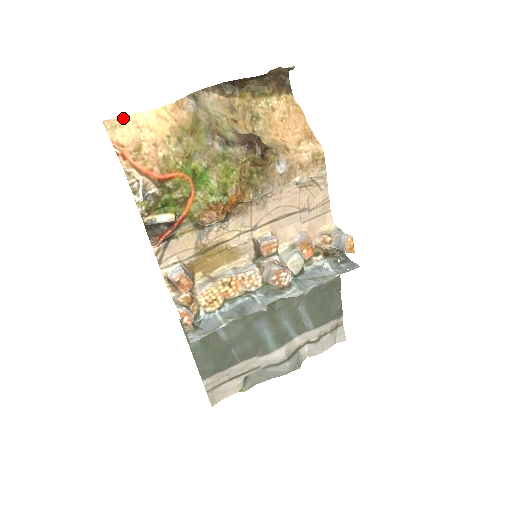
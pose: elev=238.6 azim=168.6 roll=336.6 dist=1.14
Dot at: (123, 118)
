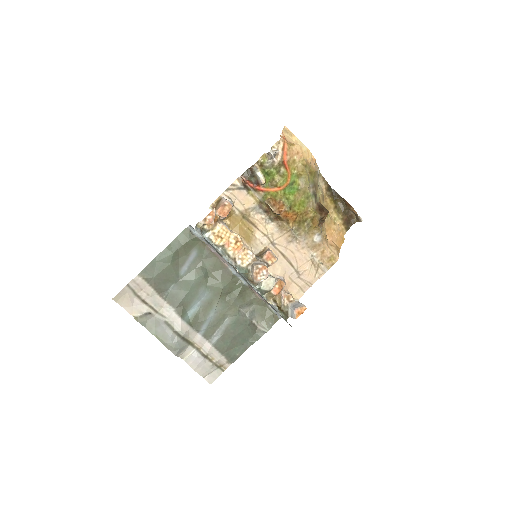
Dot at: (294, 135)
